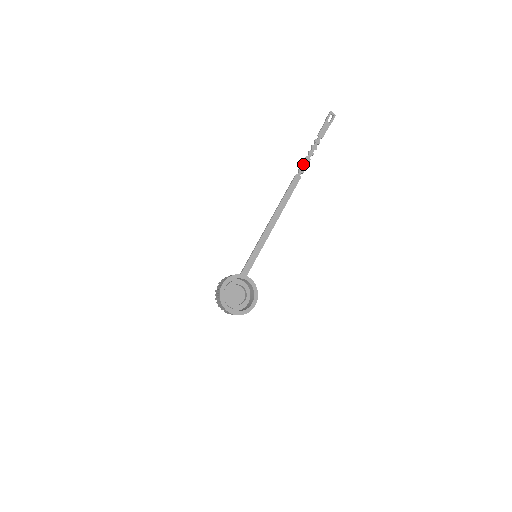
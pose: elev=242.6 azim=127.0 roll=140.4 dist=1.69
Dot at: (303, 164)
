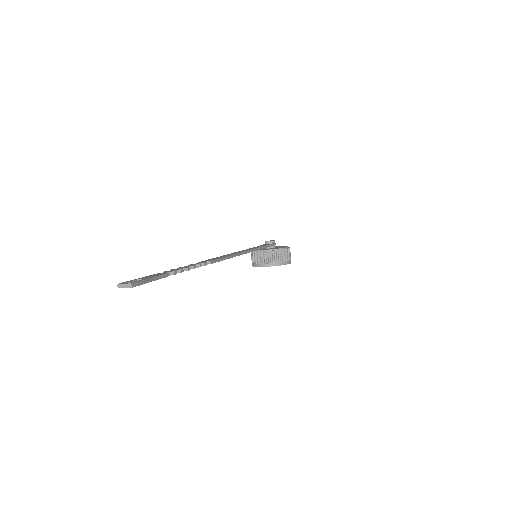
Dot at: occluded
